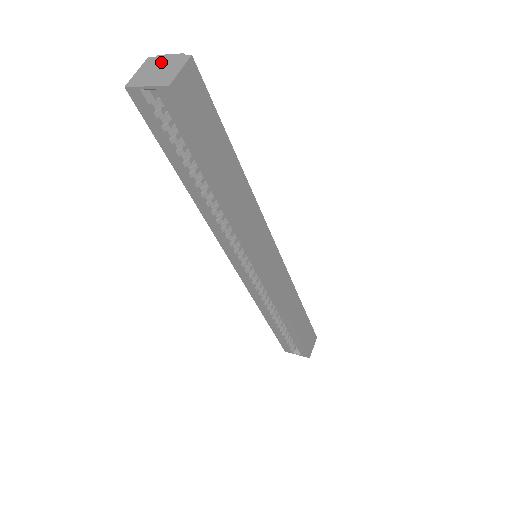
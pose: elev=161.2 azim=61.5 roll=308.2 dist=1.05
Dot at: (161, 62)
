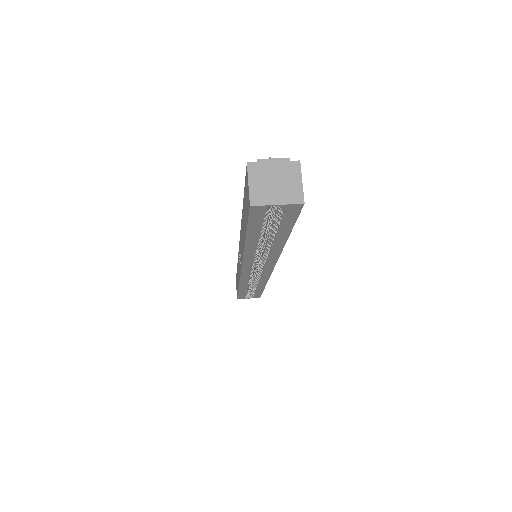
Dot at: (270, 170)
